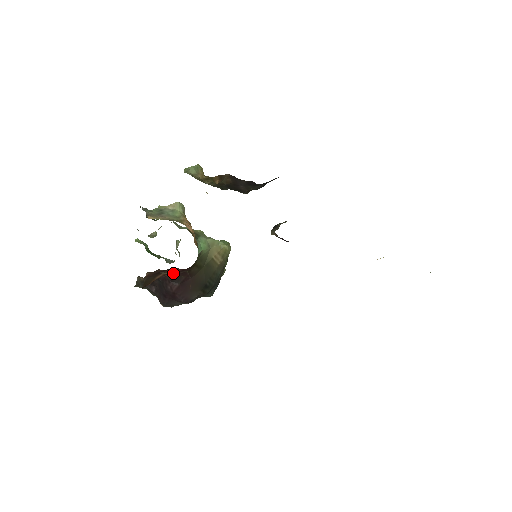
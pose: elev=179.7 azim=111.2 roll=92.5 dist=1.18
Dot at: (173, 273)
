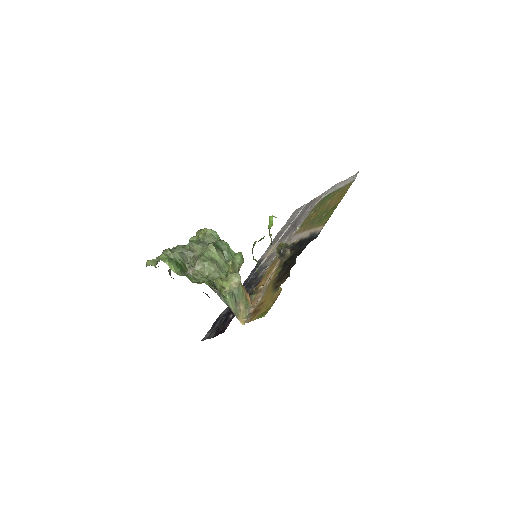
Dot at: occluded
